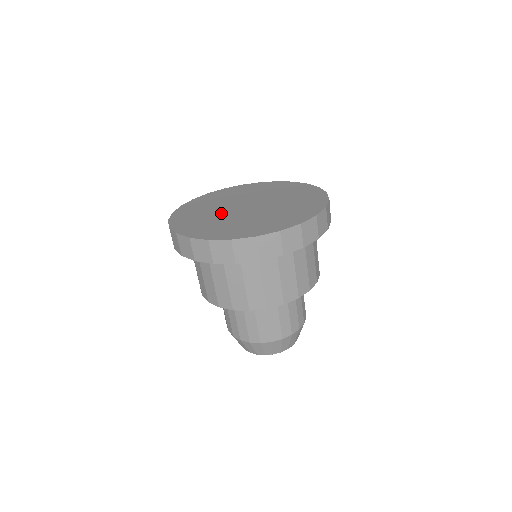
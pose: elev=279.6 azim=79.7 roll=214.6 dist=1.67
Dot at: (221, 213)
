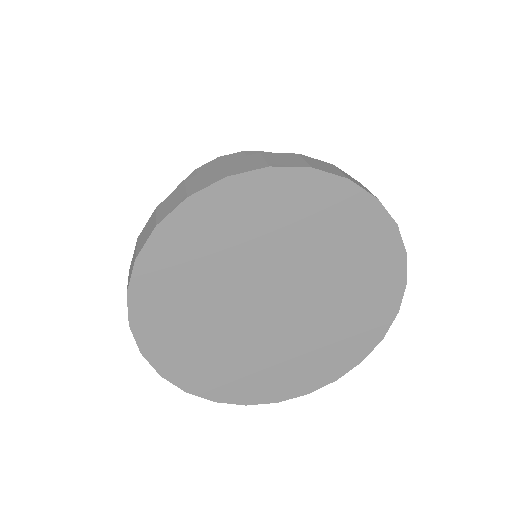
Dot at: (225, 301)
